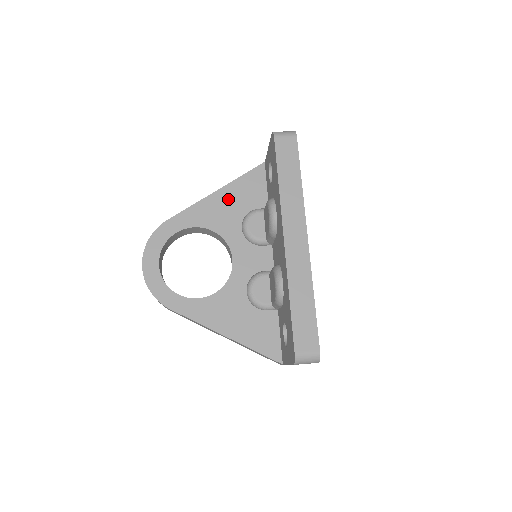
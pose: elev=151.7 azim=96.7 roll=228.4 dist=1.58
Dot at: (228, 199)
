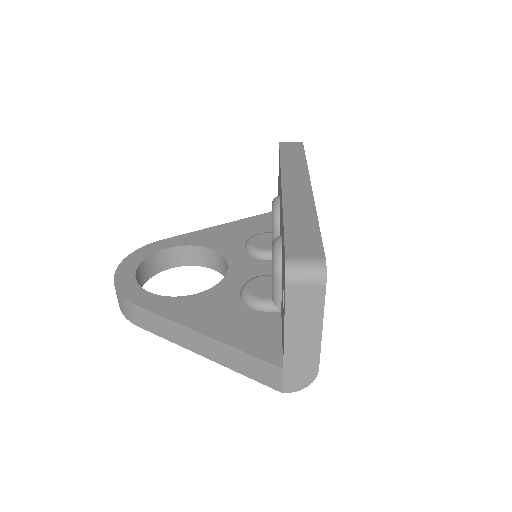
Dot at: (233, 229)
